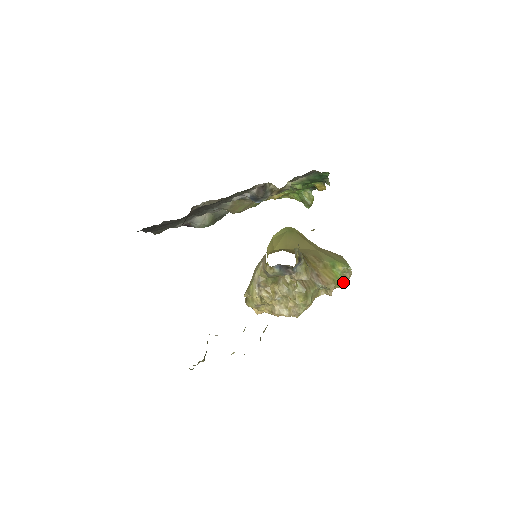
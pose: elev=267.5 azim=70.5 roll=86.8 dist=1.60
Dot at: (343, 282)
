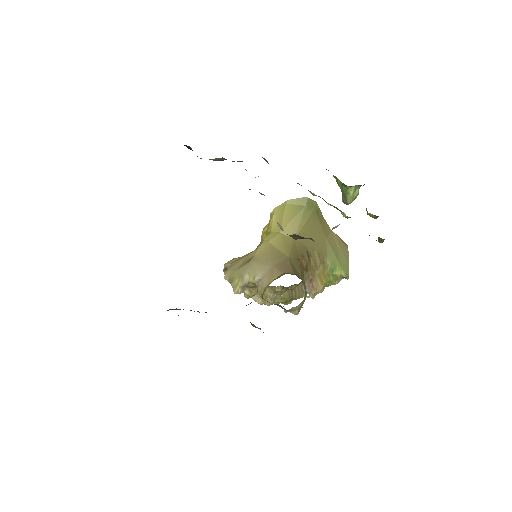
Dot at: (333, 284)
